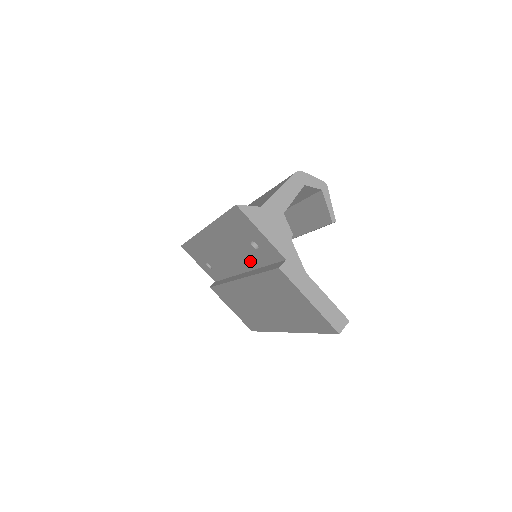
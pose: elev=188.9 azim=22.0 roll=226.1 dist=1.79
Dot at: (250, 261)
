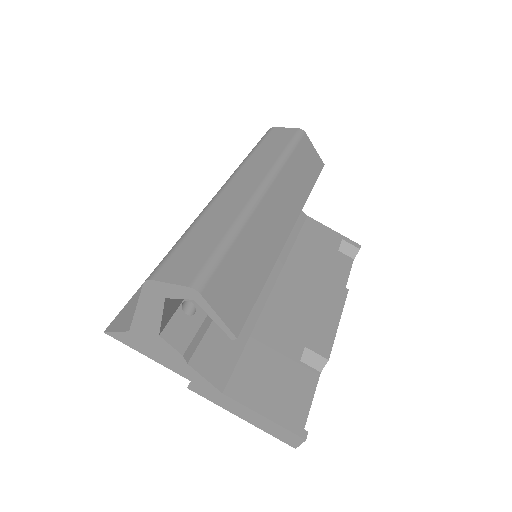
Dot at: occluded
